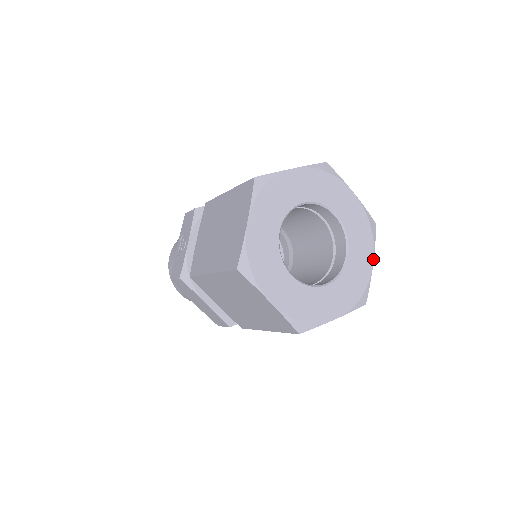
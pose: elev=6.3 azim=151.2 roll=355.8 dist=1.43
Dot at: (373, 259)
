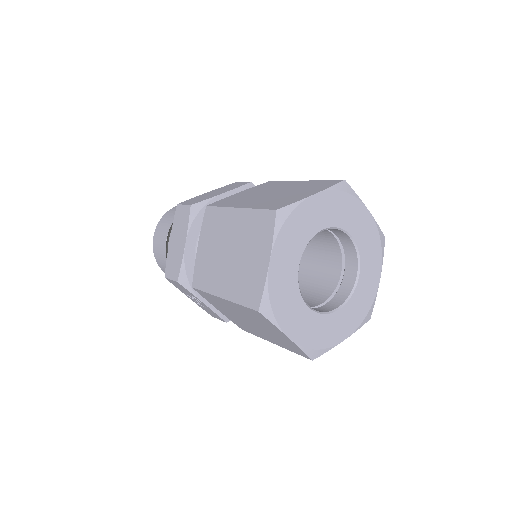
Dot at: (366, 208)
